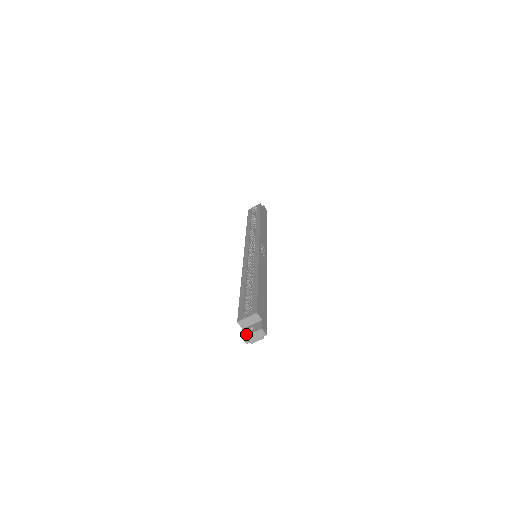
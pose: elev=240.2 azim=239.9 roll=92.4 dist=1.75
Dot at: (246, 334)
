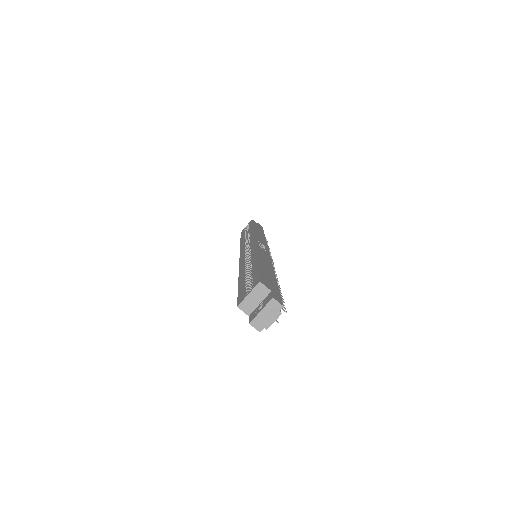
Dot at: (254, 316)
